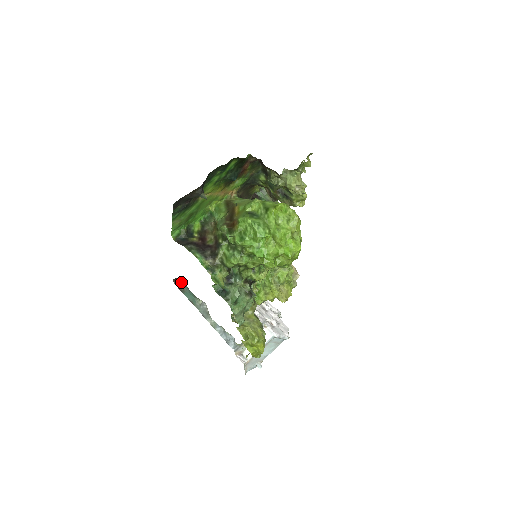
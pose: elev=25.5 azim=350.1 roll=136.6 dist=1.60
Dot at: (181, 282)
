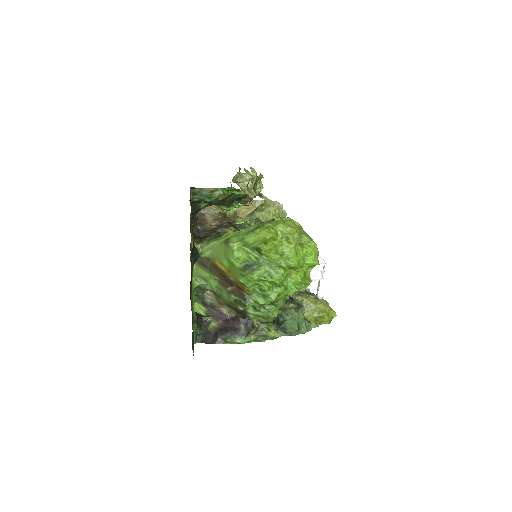
Dot at: occluded
